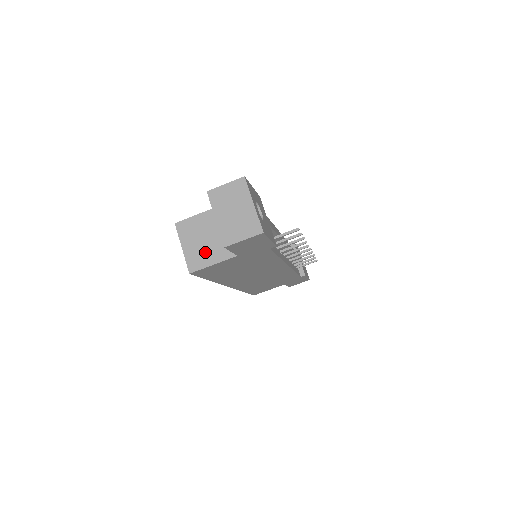
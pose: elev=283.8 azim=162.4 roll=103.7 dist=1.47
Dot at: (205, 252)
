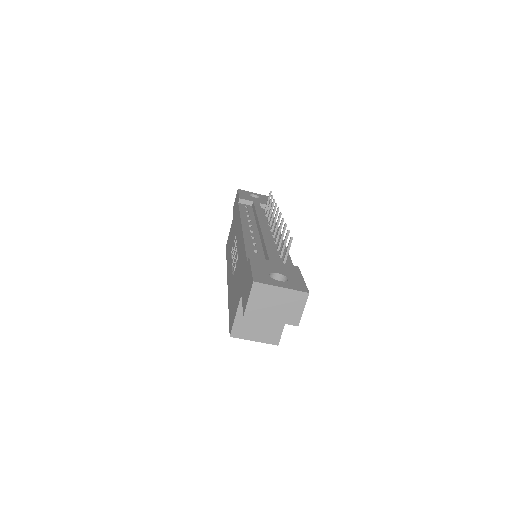
Dot at: (270, 326)
